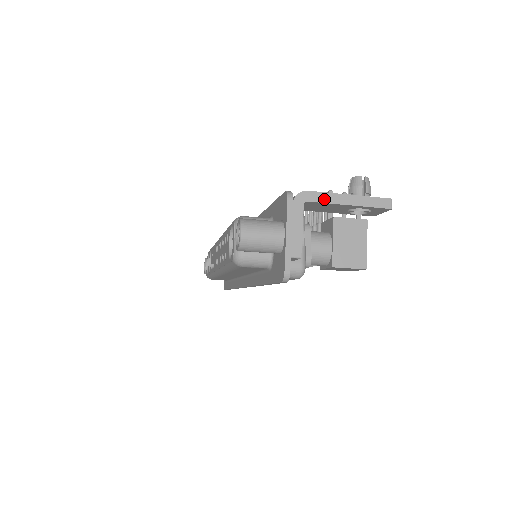
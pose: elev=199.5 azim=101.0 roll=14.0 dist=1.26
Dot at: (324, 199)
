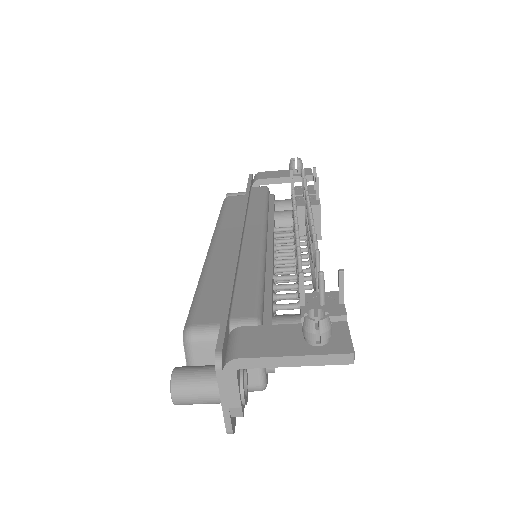
Dot at: (261, 364)
